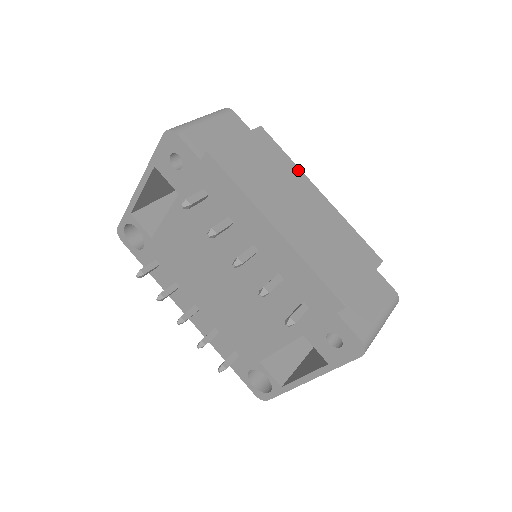
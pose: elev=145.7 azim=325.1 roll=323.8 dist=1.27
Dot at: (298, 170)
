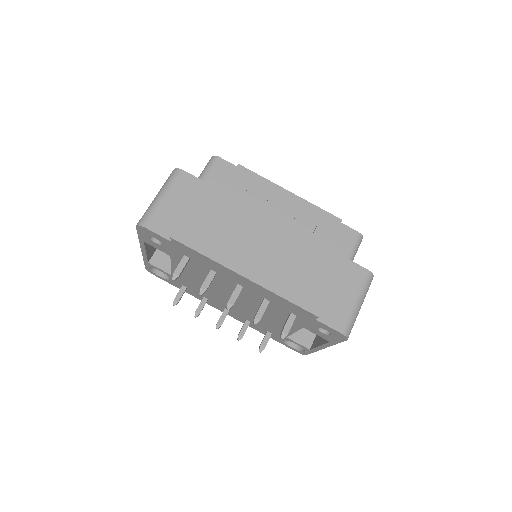
Dot at: (252, 205)
